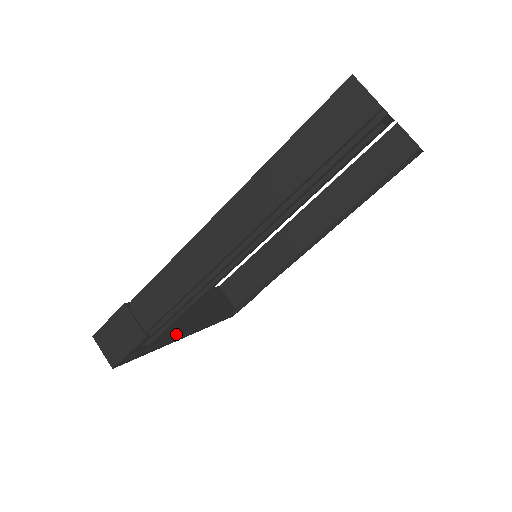
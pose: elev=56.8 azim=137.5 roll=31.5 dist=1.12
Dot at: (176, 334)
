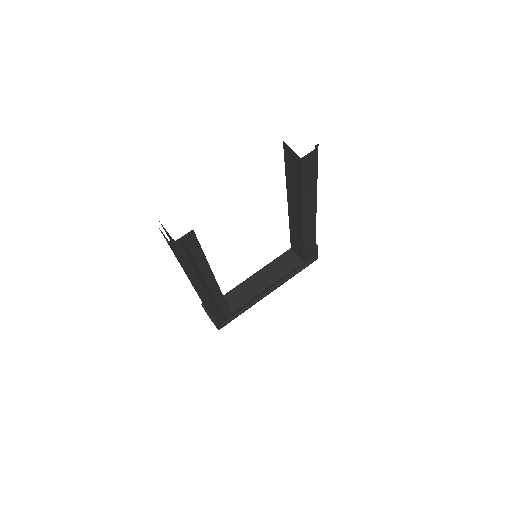
Dot at: (257, 297)
